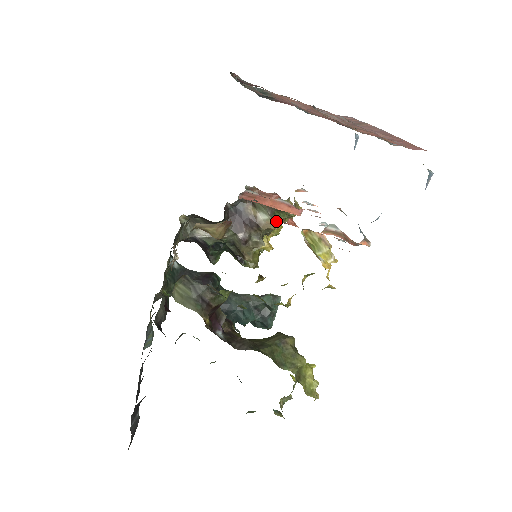
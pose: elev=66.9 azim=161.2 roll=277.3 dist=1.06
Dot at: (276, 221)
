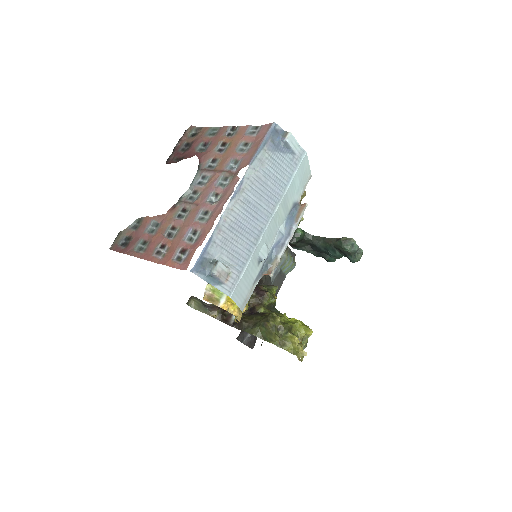
Dot at: occluded
